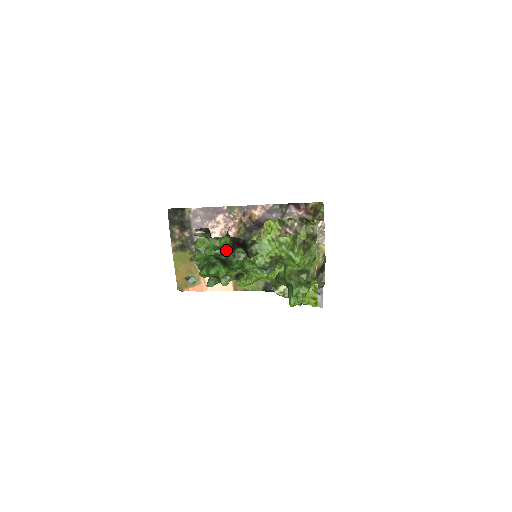
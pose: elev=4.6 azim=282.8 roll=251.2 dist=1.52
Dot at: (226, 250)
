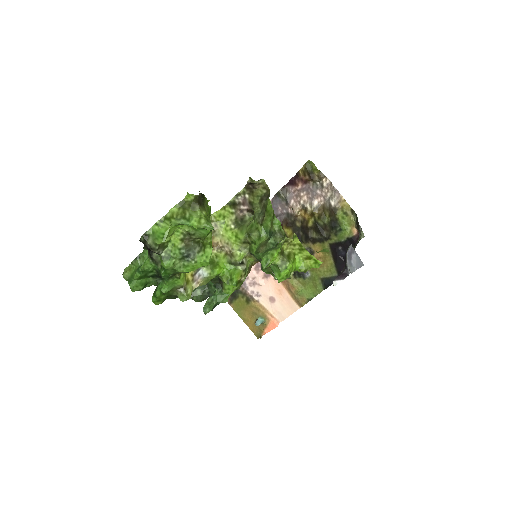
Dot at: (147, 263)
